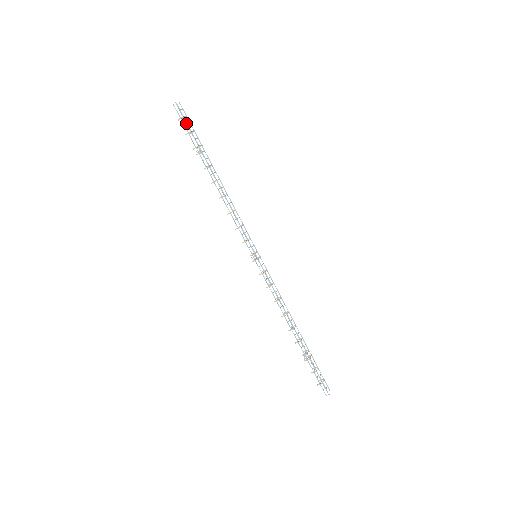
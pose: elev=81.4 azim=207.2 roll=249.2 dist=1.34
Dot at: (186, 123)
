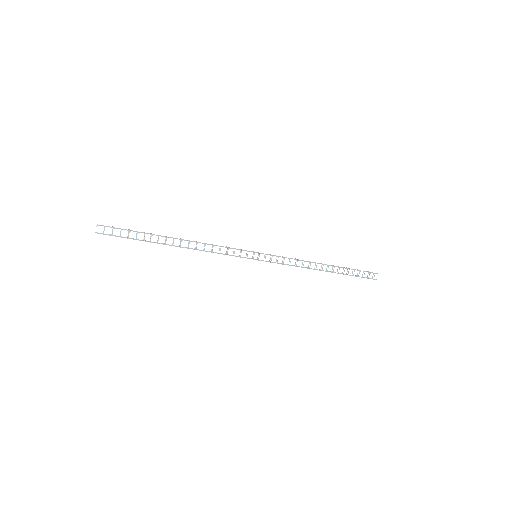
Dot at: occluded
